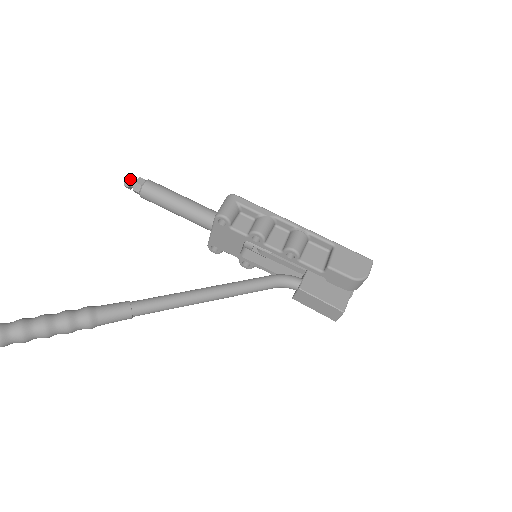
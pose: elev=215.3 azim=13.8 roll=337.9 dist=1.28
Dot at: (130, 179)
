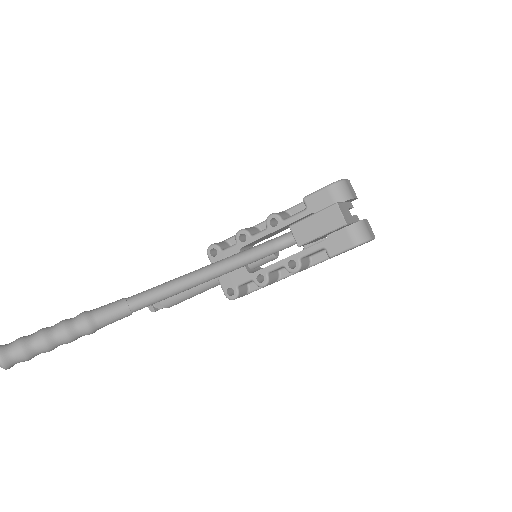
Dot at: occluded
